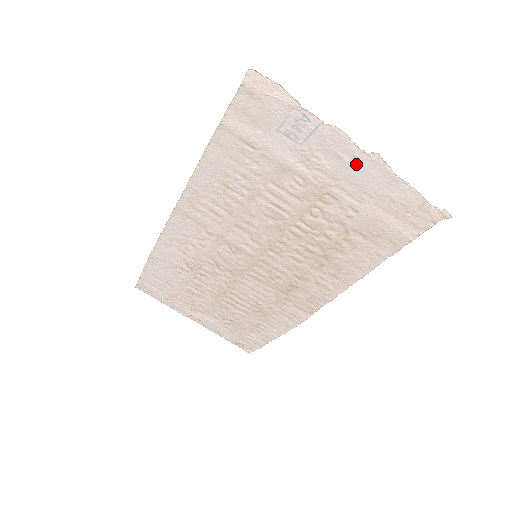
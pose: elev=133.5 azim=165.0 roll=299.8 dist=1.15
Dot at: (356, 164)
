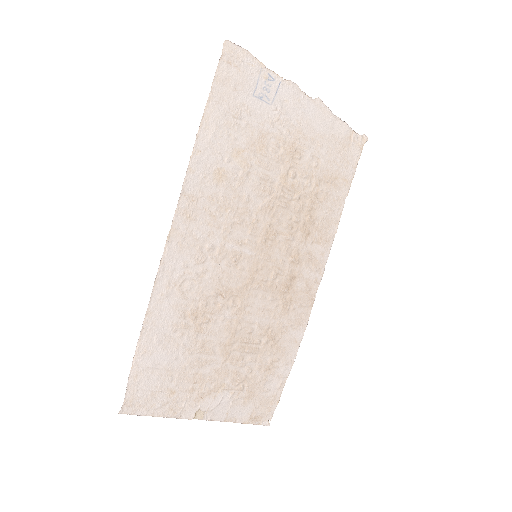
Dot at: (309, 112)
